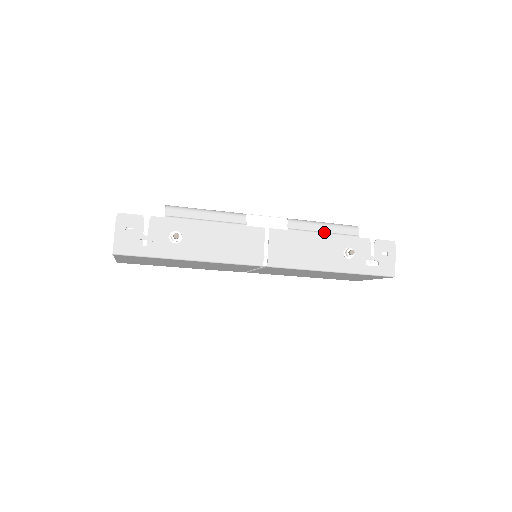
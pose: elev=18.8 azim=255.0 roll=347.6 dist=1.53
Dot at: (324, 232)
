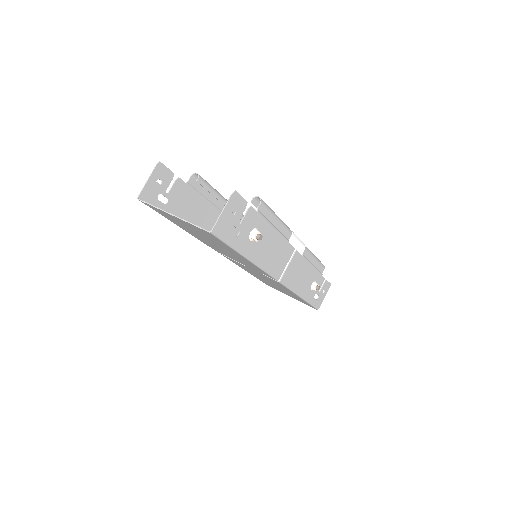
Dot at: (313, 265)
